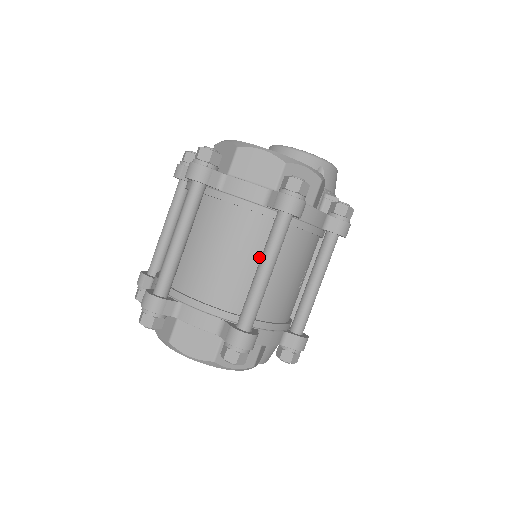
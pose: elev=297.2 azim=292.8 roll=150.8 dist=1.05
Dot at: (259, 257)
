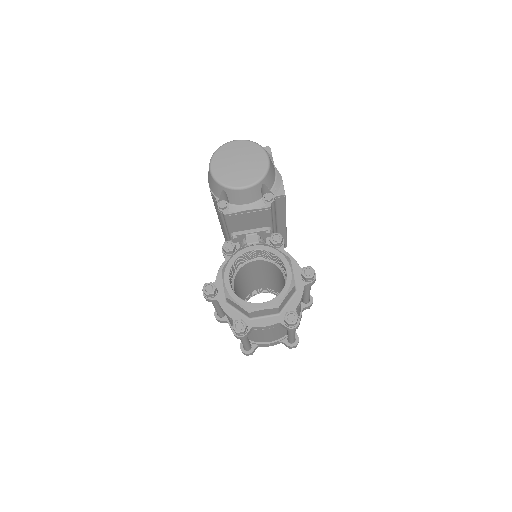
Dot at: occluded
